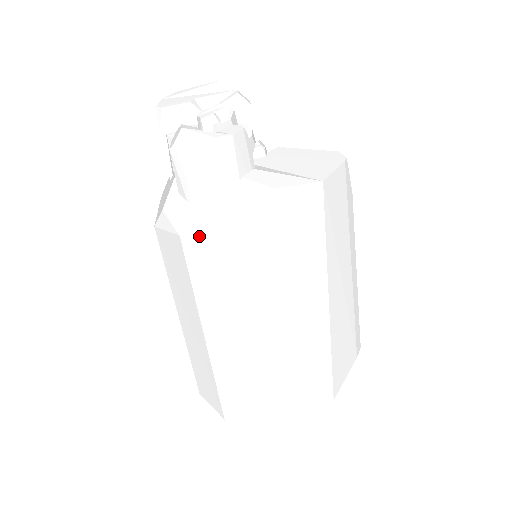
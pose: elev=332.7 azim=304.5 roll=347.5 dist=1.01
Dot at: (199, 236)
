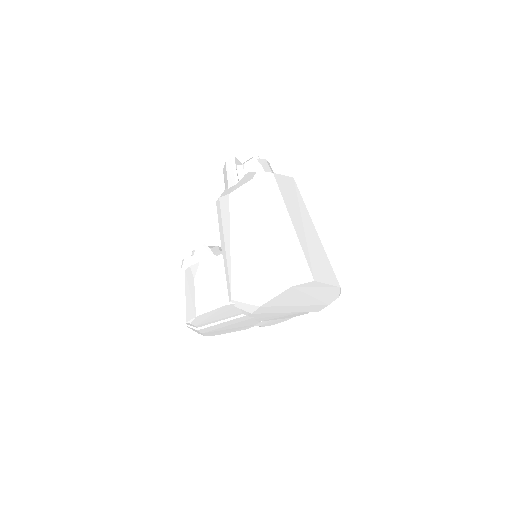
Dot at: (278, 176)
